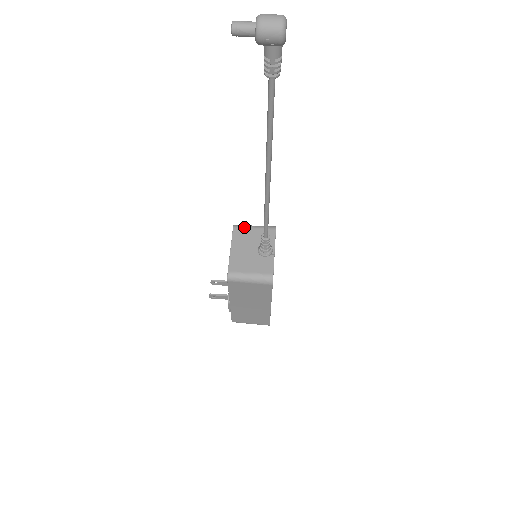
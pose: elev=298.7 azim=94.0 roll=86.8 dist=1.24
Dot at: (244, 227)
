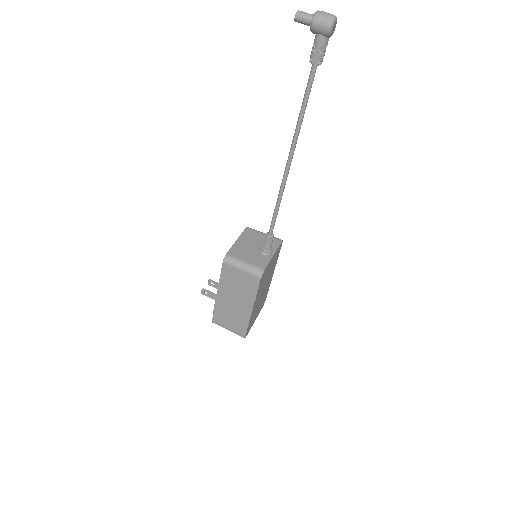
Dot at: (255, 230)
